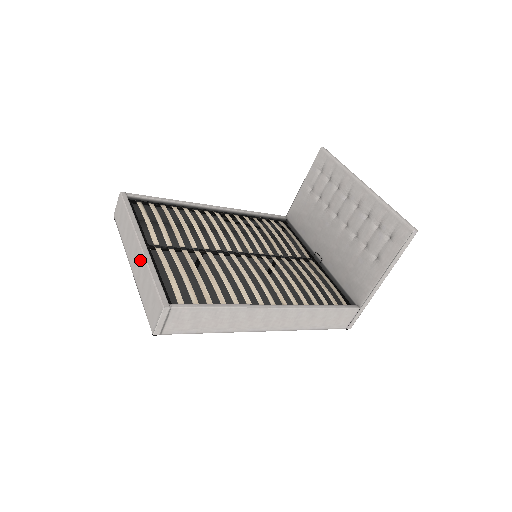
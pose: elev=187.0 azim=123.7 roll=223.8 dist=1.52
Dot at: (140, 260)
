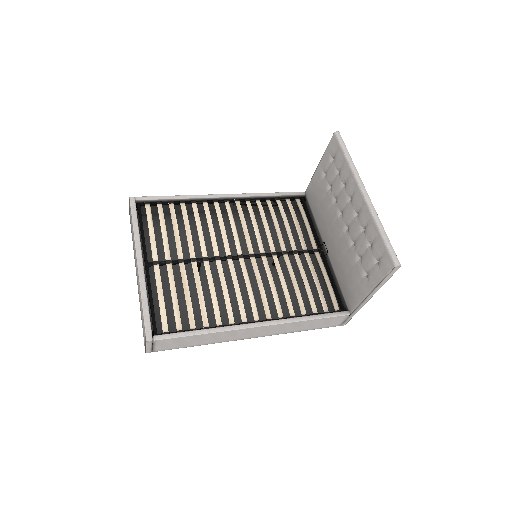
Dot at: (138, 281)
